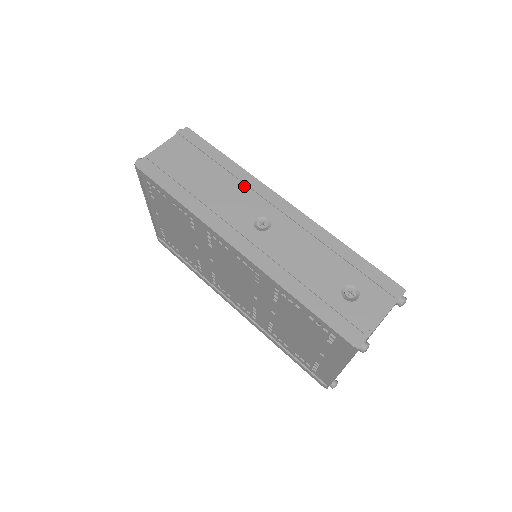
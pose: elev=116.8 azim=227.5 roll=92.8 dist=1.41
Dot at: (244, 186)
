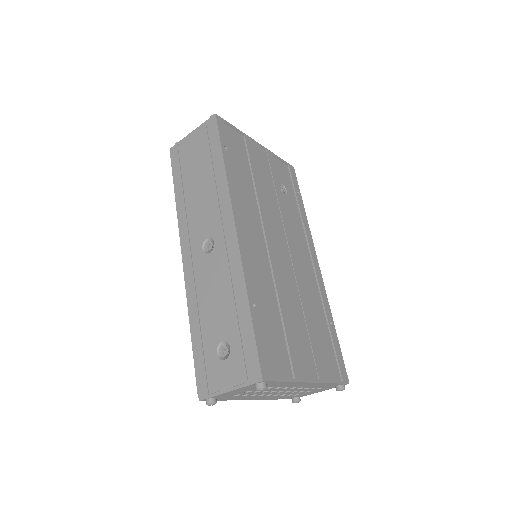
Dot at: (217, 198)
